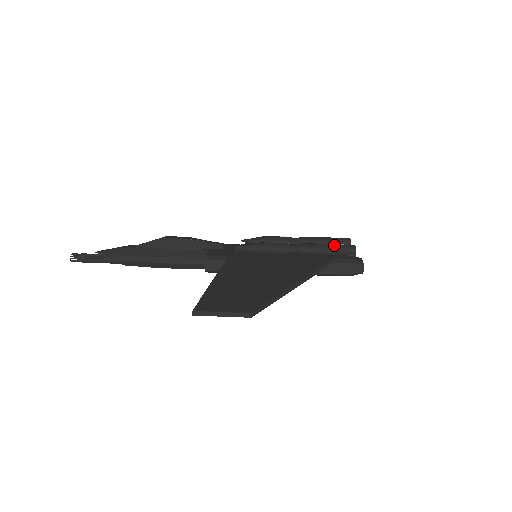
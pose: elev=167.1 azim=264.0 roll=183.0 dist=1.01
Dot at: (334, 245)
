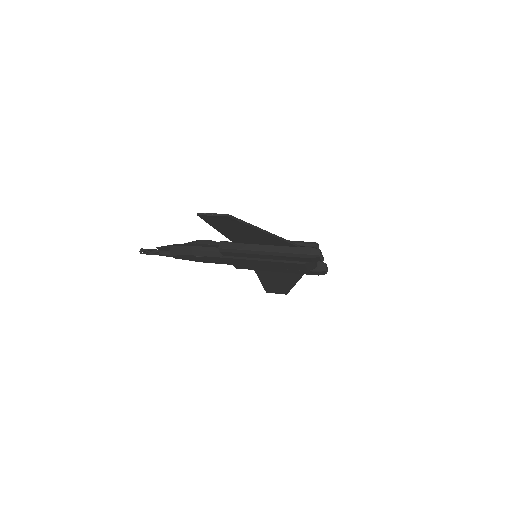
Dot at: occluded
